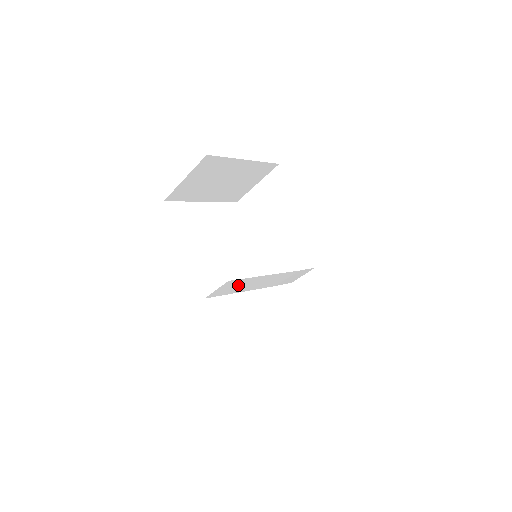
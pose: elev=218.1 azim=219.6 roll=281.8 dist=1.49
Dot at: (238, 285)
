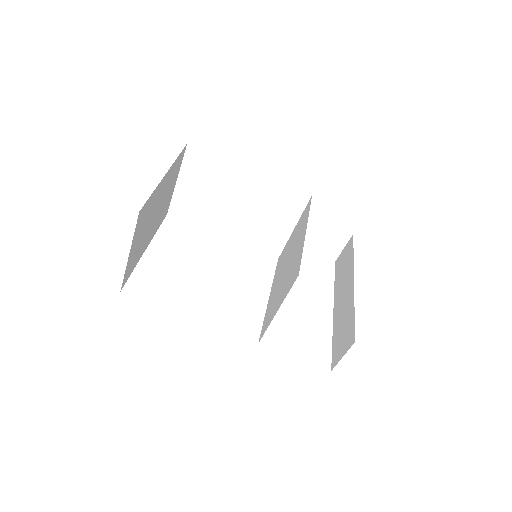
Dot at: (273, 301)
